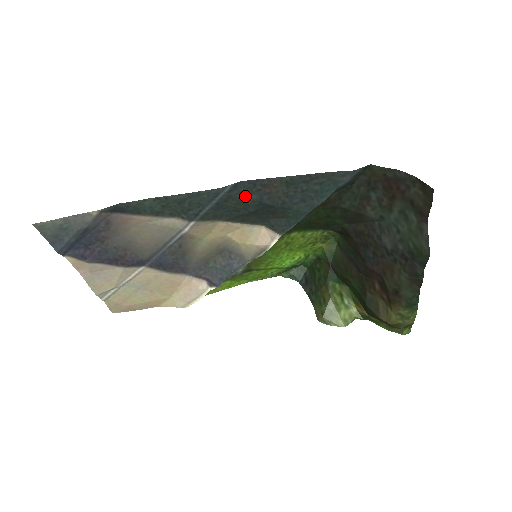
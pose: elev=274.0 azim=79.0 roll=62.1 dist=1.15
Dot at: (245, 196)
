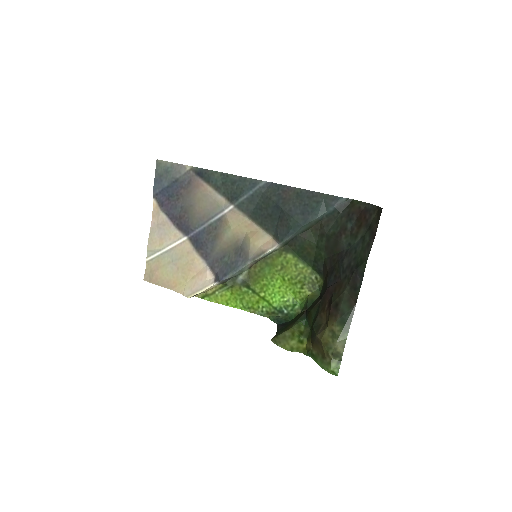
Dot at: (270, 196)
